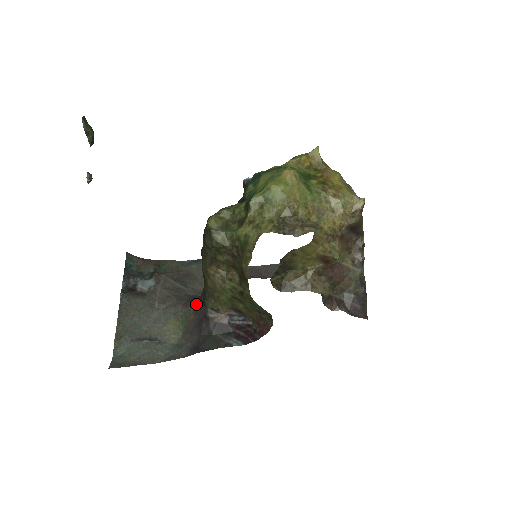
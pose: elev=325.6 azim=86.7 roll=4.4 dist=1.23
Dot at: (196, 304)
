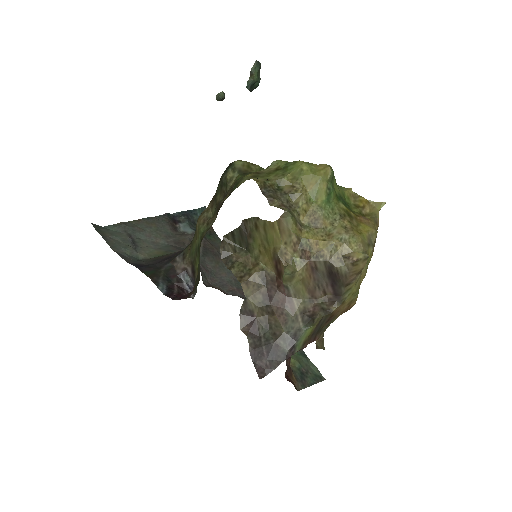
Dot at: occluded
